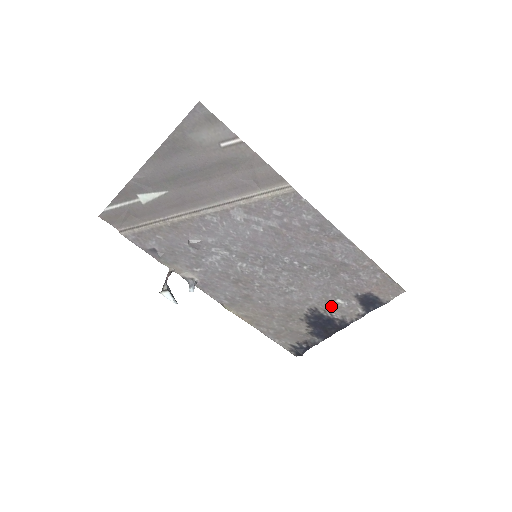
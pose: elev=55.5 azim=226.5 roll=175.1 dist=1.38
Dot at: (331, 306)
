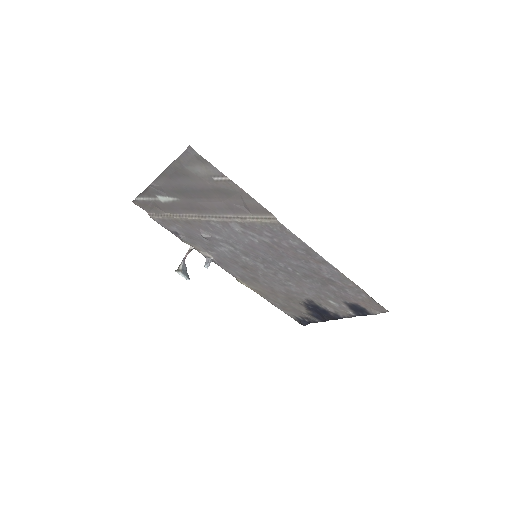
Dot at: (325, 303)
